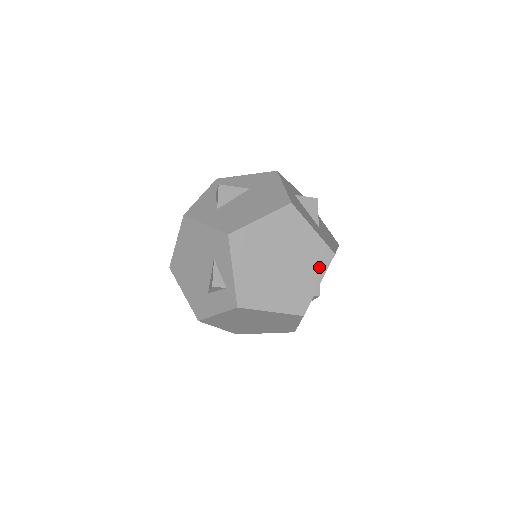
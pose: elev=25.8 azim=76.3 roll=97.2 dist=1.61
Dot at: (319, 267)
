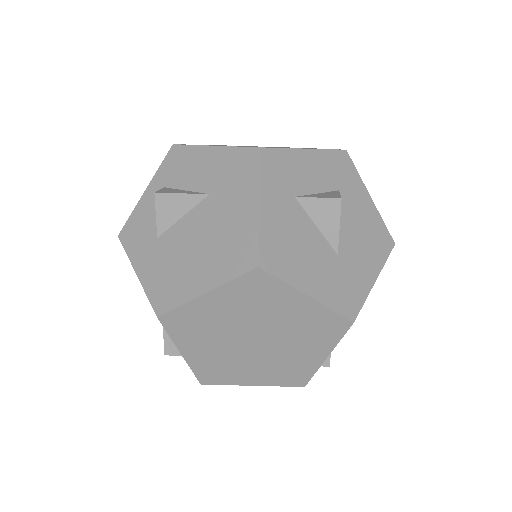
Dot at: (324, 339)
